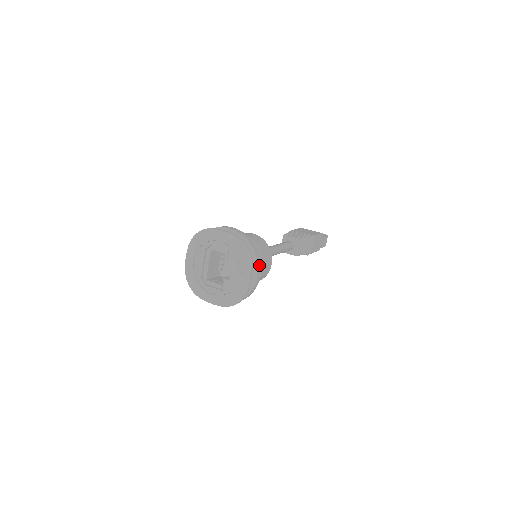
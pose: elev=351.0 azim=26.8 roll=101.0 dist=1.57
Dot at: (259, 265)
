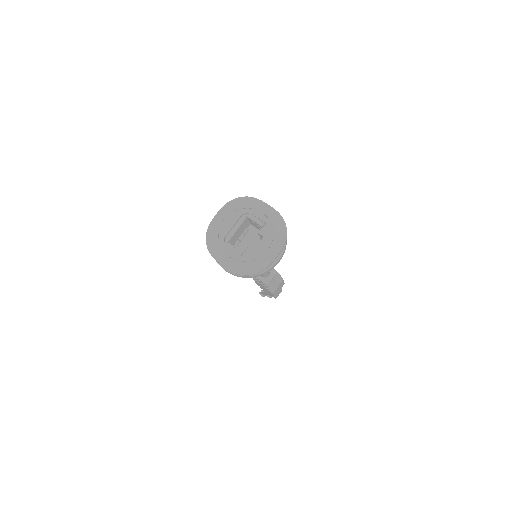
Dot at: (284, 251)
